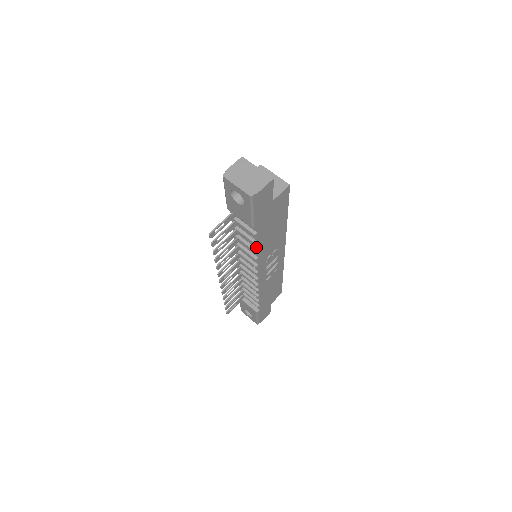
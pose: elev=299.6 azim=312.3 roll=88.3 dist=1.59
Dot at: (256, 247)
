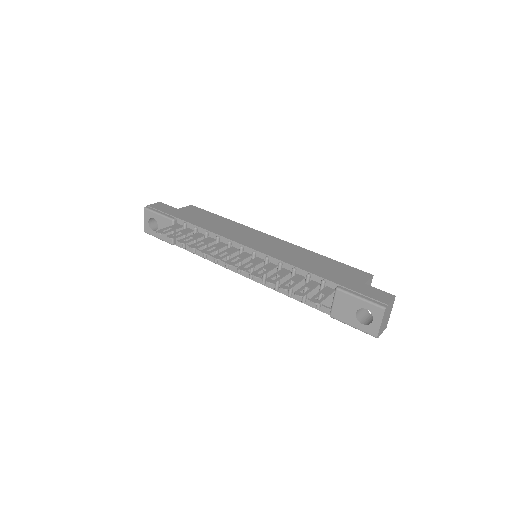
Dot at: (294, 296)
